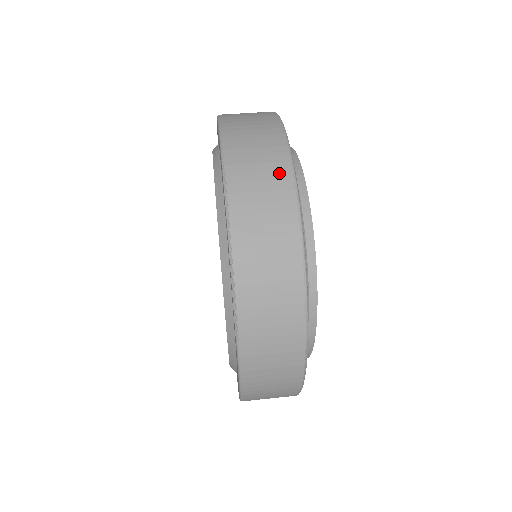
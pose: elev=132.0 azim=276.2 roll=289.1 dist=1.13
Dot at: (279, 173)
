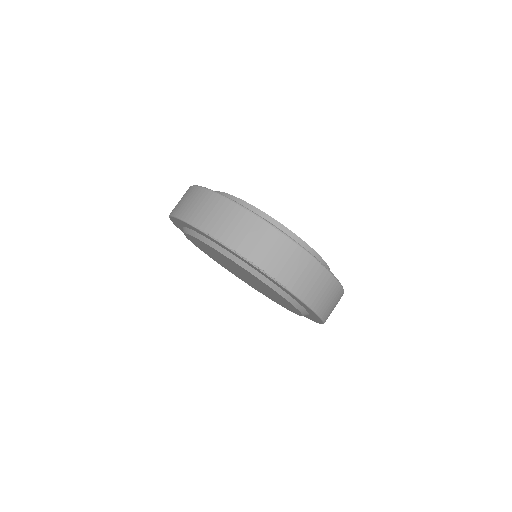
Dot at: (223, 206)
